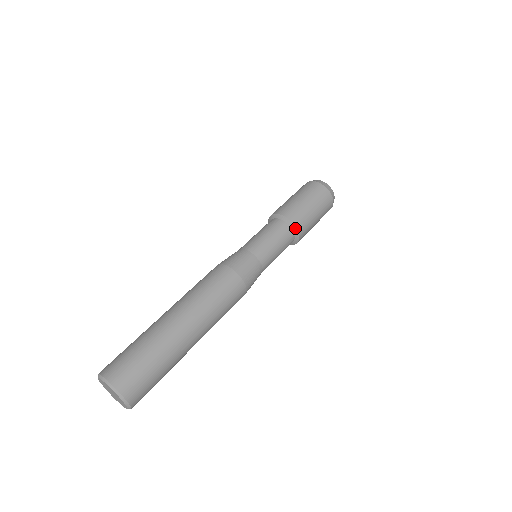
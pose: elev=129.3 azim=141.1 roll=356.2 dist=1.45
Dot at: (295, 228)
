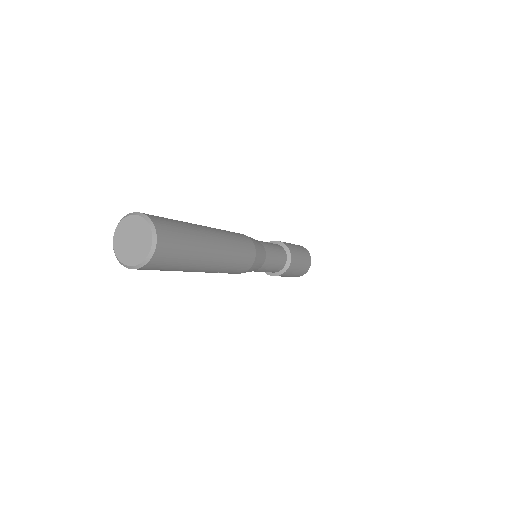
Dot at: (283, 244)
